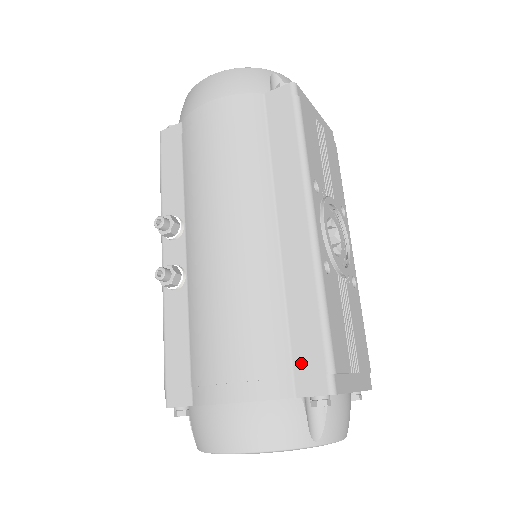
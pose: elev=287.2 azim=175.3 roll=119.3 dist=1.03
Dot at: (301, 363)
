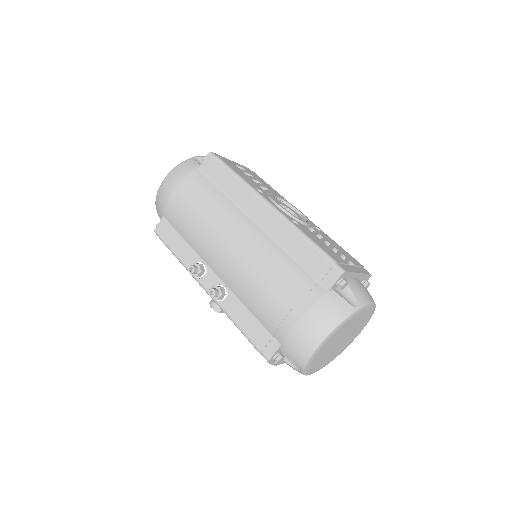
Dot at: (318, 273)
